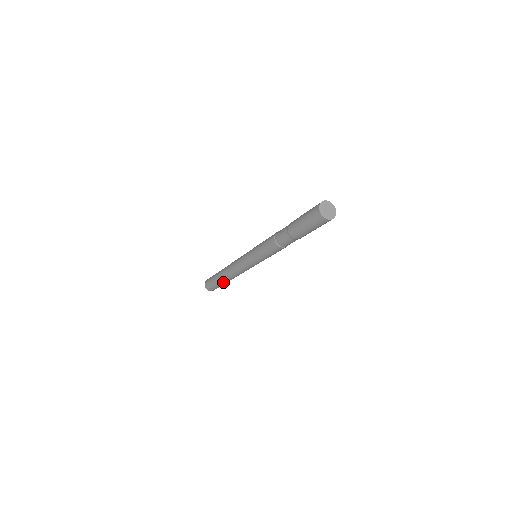
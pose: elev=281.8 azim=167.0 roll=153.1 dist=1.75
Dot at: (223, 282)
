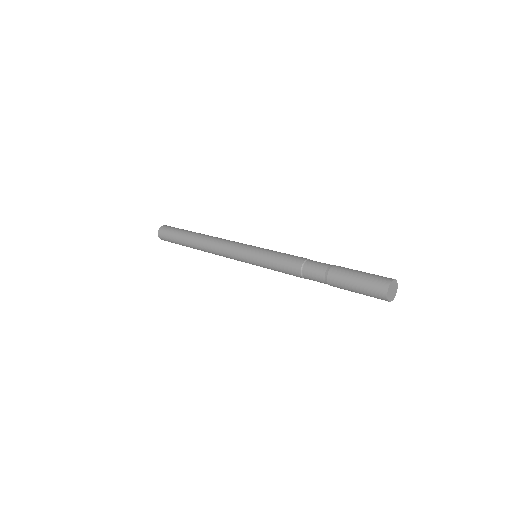
Dot at: (187, 243)
